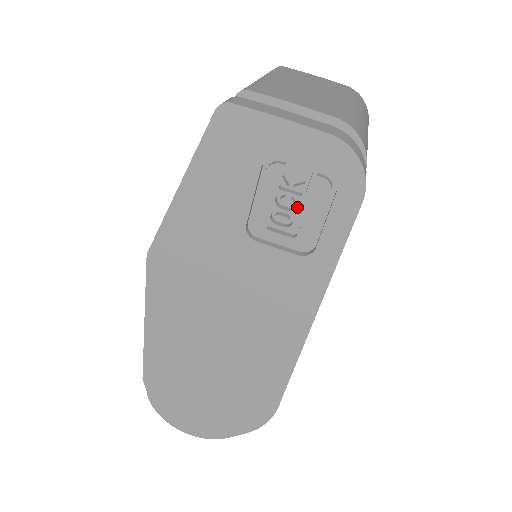
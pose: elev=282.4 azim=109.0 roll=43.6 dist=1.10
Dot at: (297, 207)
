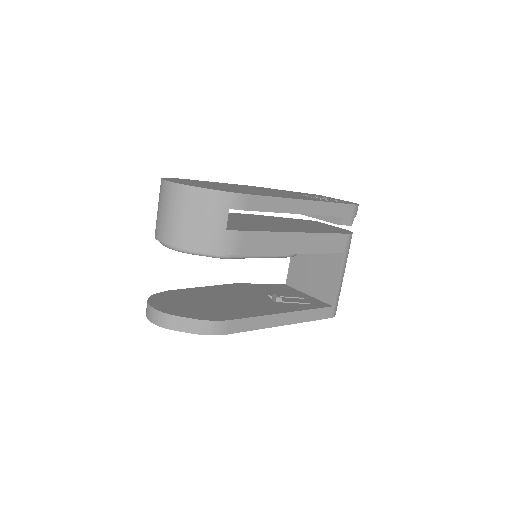
Dot at: (328, 199)
